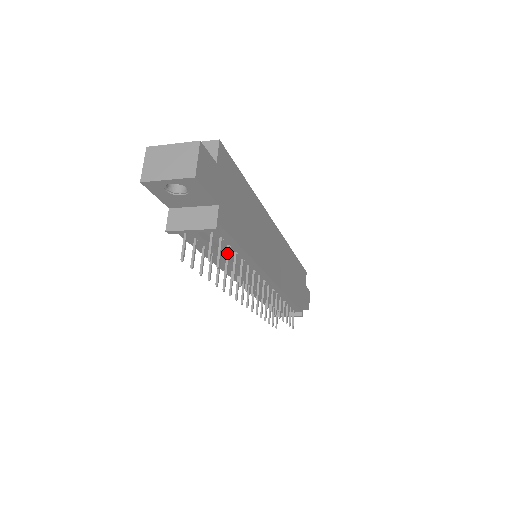
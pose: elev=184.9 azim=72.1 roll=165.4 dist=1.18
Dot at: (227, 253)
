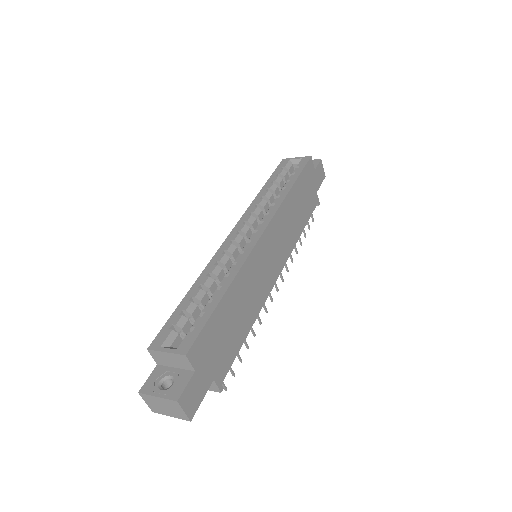
Dot at: occluded
